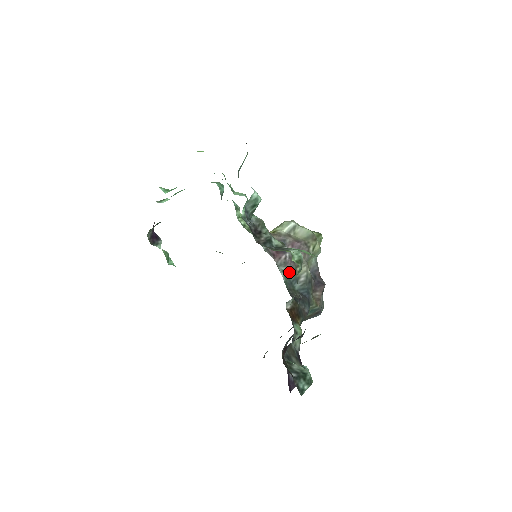
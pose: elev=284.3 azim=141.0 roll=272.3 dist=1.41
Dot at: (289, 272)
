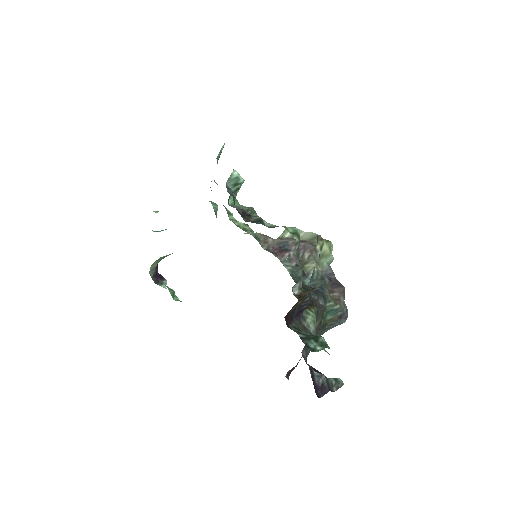
Dot at: (295, 267)
